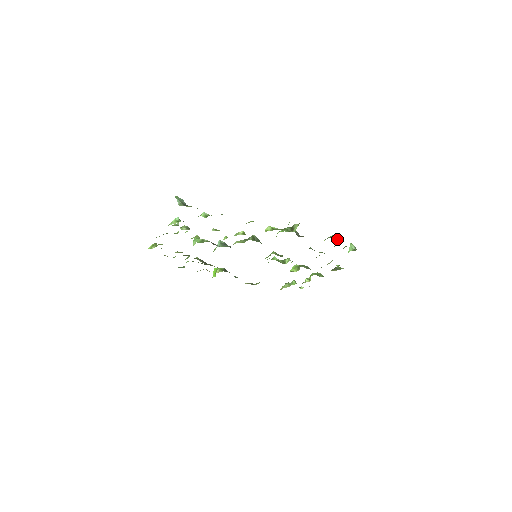
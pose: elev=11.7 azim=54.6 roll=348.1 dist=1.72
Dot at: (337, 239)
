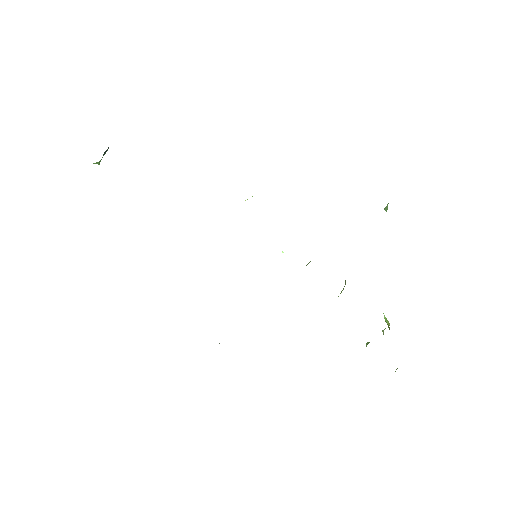
Dot at: occluded
